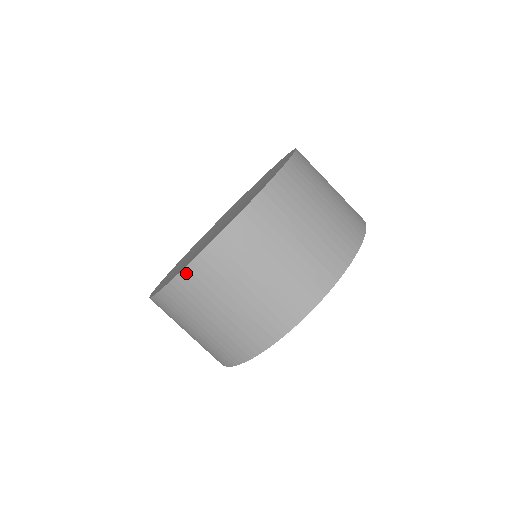
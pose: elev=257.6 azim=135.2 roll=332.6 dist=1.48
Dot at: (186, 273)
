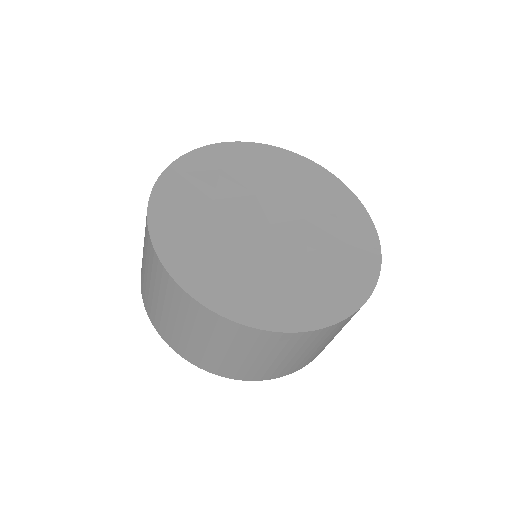
Dot at: (214, 315)
